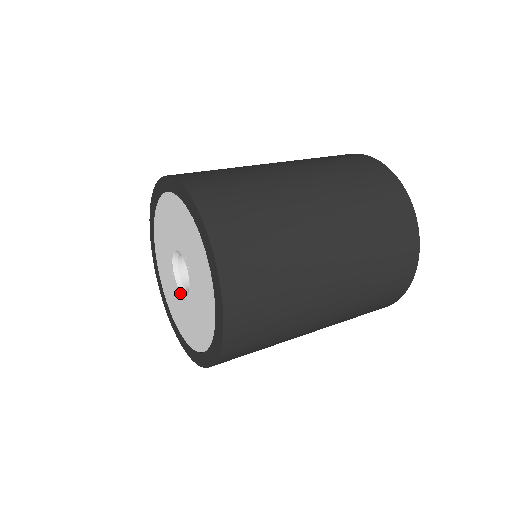
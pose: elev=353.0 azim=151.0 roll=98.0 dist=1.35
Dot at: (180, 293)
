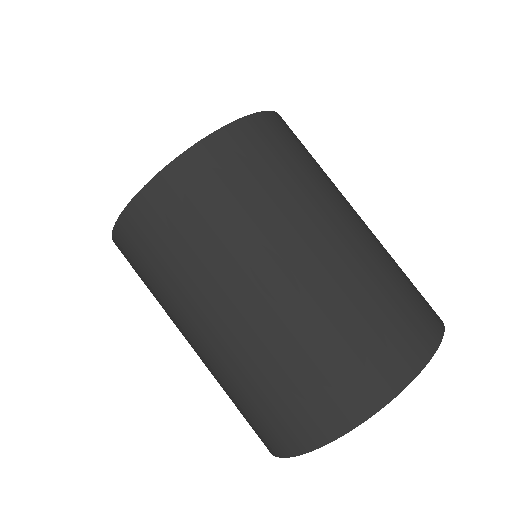
Dot at: occluded
